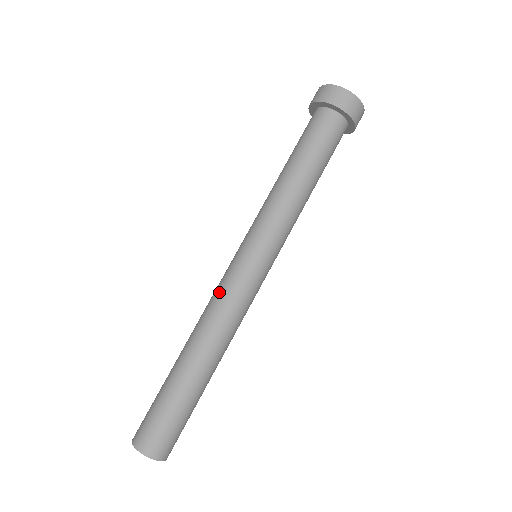
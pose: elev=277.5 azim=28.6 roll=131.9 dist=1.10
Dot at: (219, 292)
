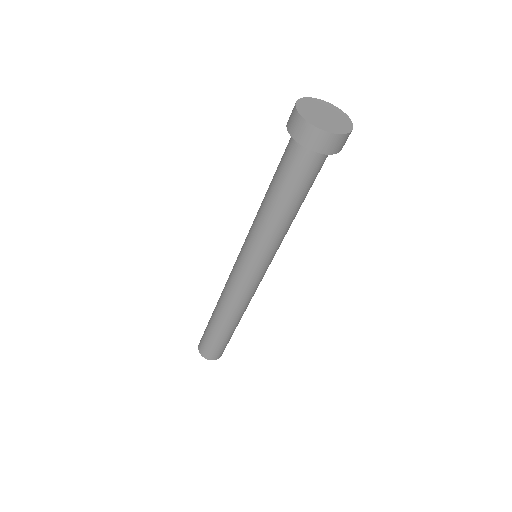
Dot at: (245, 295)
